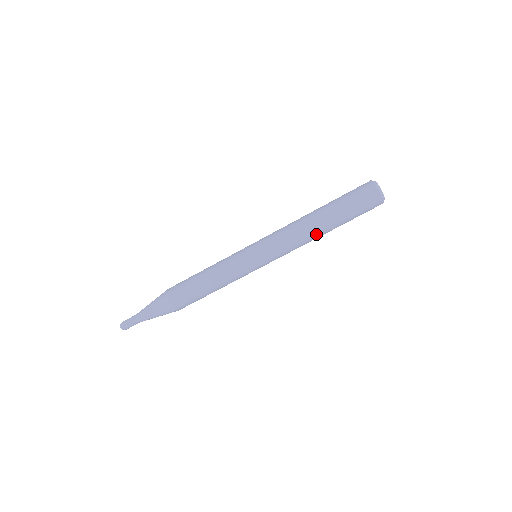
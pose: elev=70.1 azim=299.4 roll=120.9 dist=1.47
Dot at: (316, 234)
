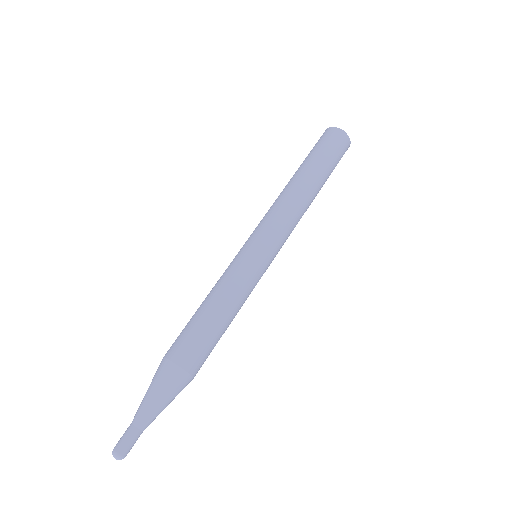
Dot at: (306, 193)
